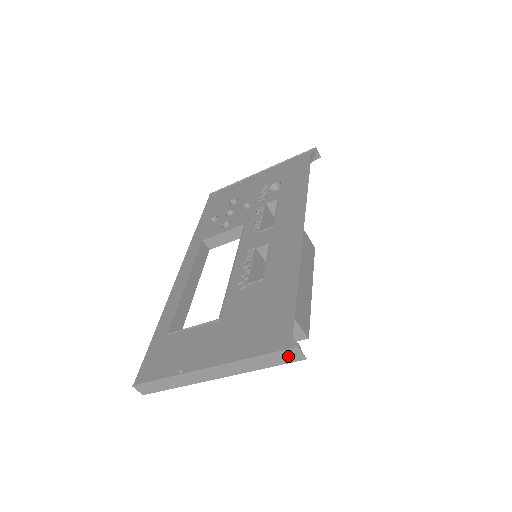
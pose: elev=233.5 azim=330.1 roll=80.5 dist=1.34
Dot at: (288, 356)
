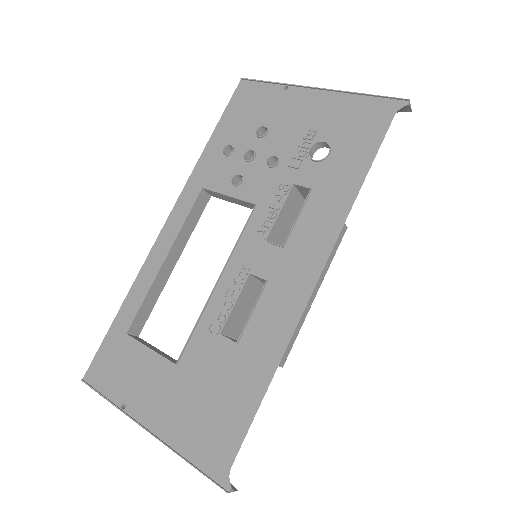
Dot at: (220, 482)
